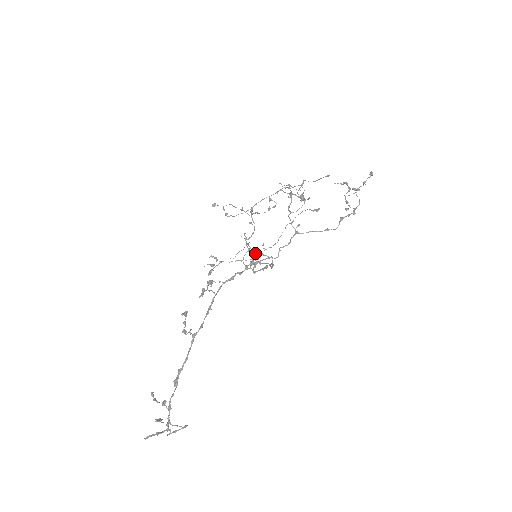
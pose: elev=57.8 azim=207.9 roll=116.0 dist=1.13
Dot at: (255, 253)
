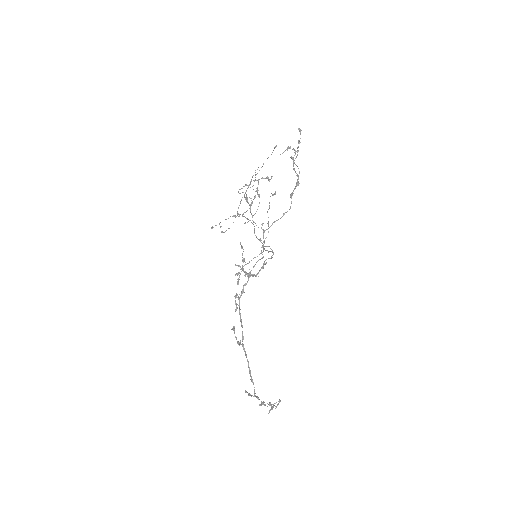
Dot at: (242, 269)
